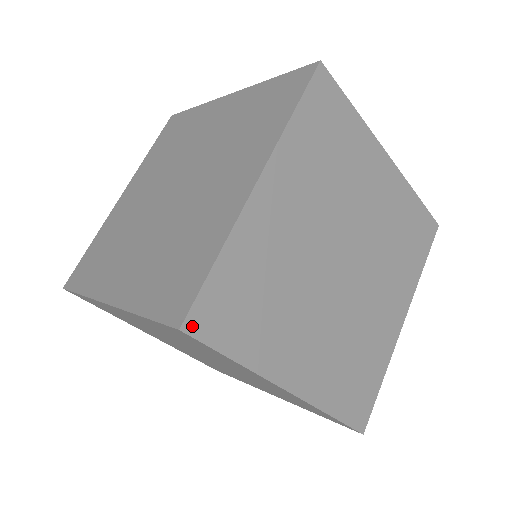
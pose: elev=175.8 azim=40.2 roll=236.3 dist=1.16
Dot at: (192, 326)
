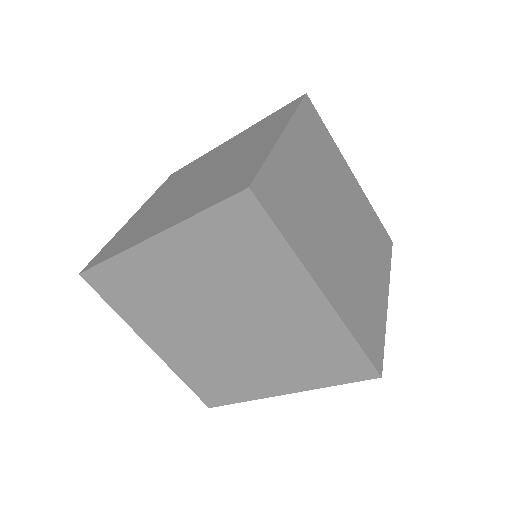
Dot at: (256, 191)
